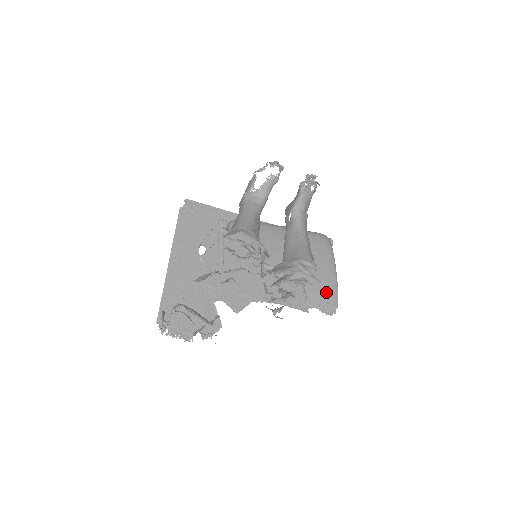
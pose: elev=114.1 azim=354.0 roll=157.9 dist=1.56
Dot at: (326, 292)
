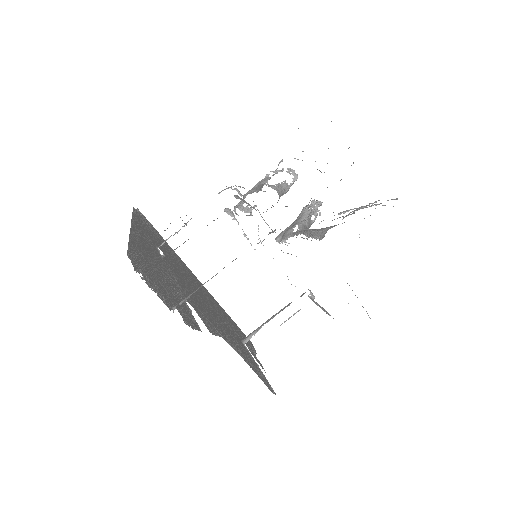
Dot at: occluded
